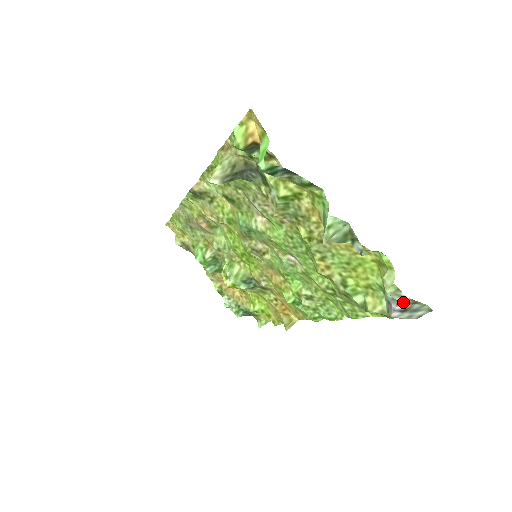
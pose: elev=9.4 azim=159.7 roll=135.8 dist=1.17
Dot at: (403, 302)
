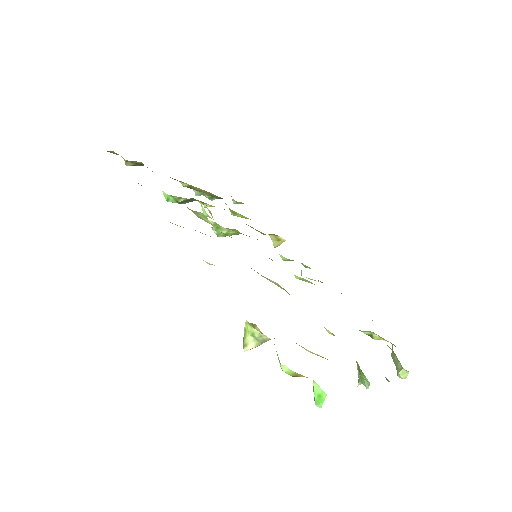
Dot at: occluded
